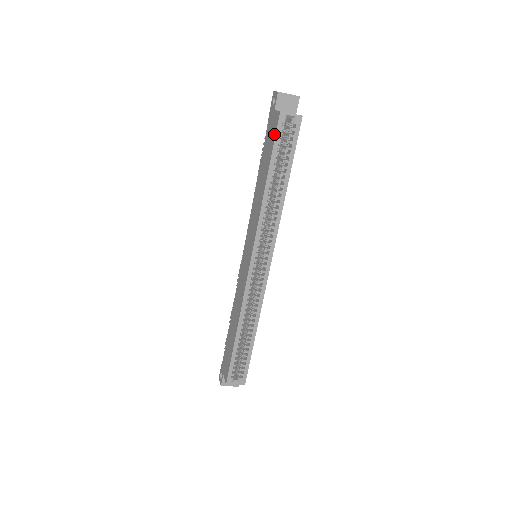
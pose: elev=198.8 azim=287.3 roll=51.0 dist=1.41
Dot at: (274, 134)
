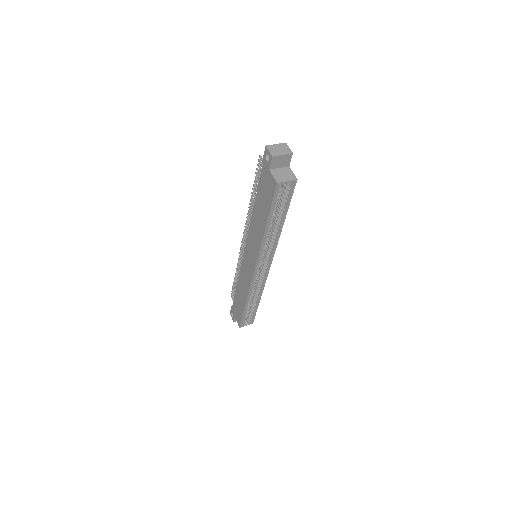
Dot at: (271, 196)
